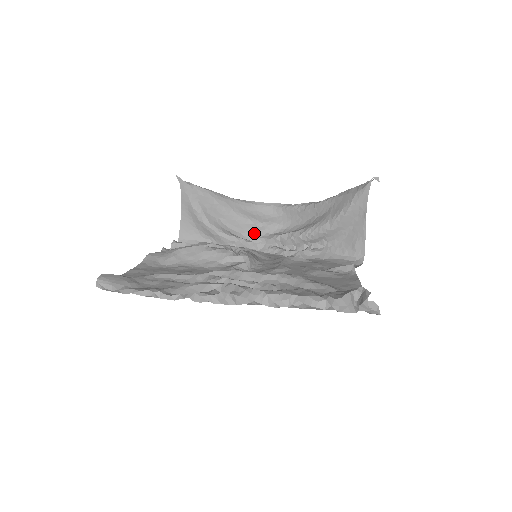
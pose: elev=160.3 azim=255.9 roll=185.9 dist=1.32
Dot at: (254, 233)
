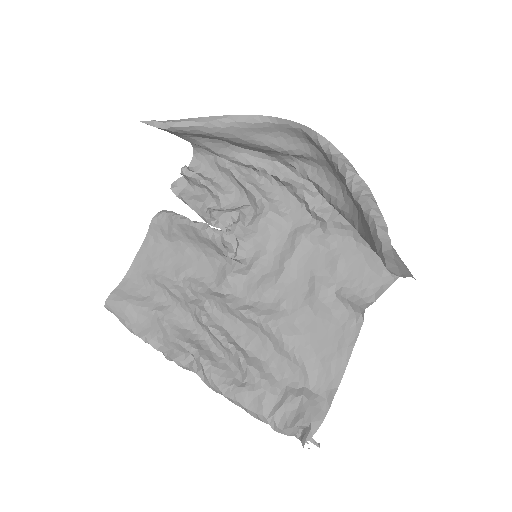
Dot at: (281, 156)
